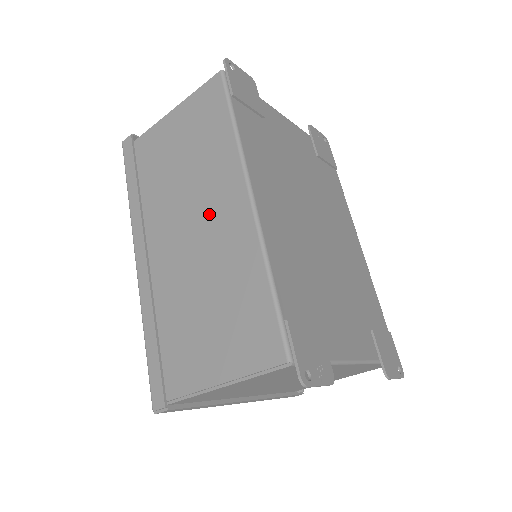
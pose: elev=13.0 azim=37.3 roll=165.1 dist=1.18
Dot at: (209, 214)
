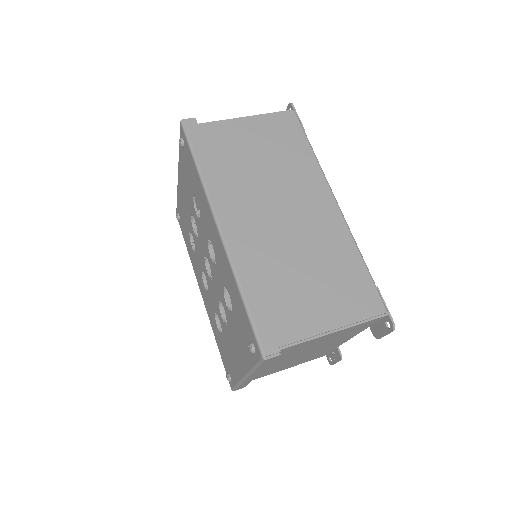
Dot at: (300, 206)
